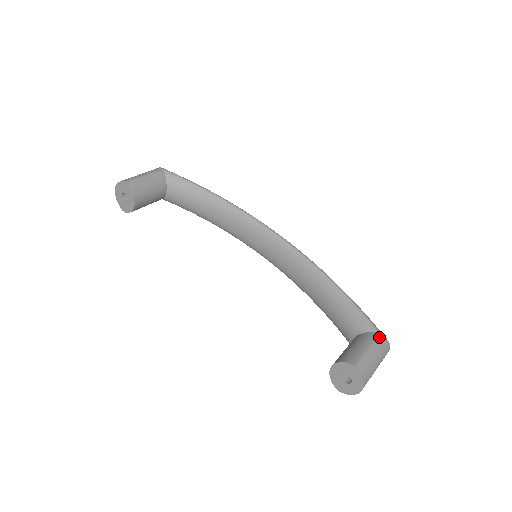
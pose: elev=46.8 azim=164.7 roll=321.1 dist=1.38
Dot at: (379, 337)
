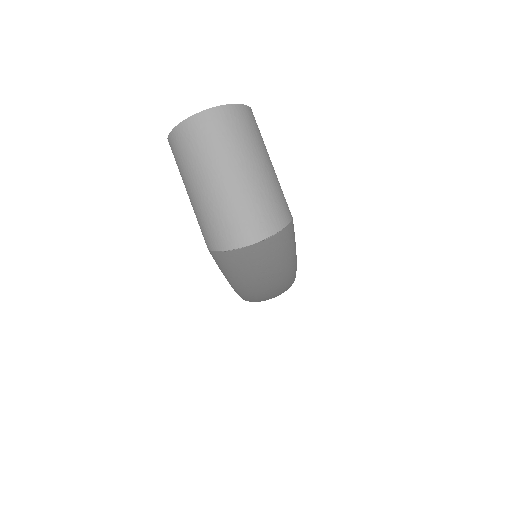
Dot at: occluded
